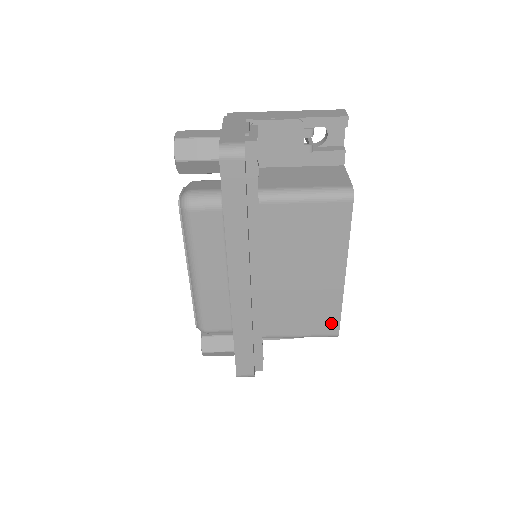
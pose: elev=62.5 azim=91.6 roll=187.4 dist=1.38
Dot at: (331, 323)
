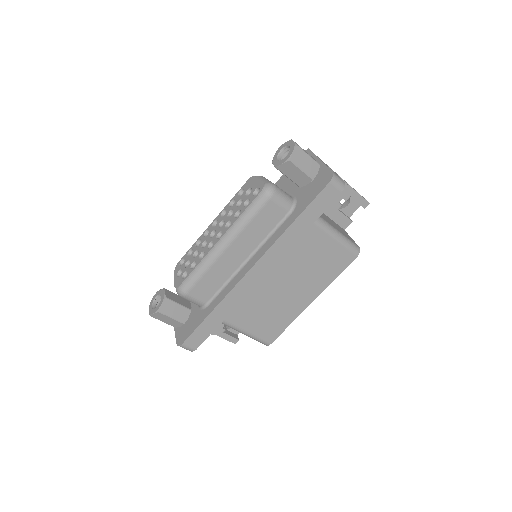
Dot at: (274, 333)
